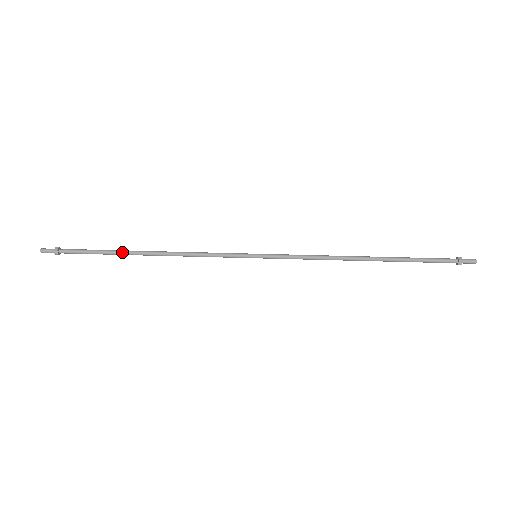
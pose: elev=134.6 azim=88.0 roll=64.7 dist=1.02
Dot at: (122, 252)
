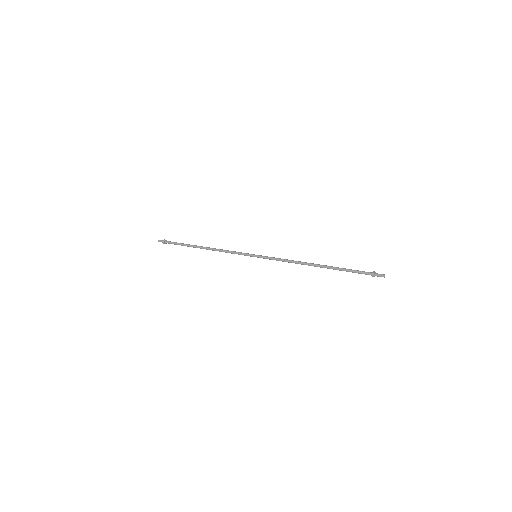
Dot at: (192, 245)
